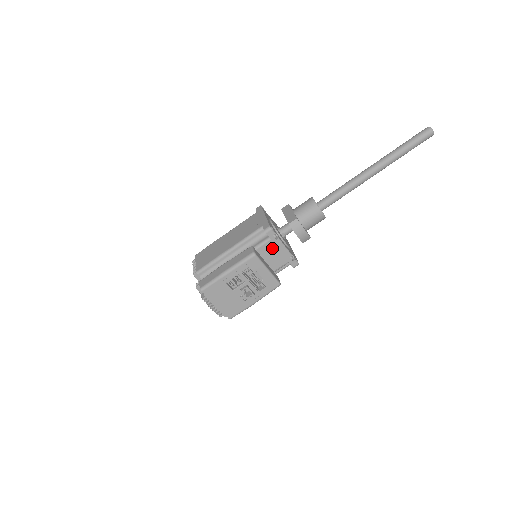
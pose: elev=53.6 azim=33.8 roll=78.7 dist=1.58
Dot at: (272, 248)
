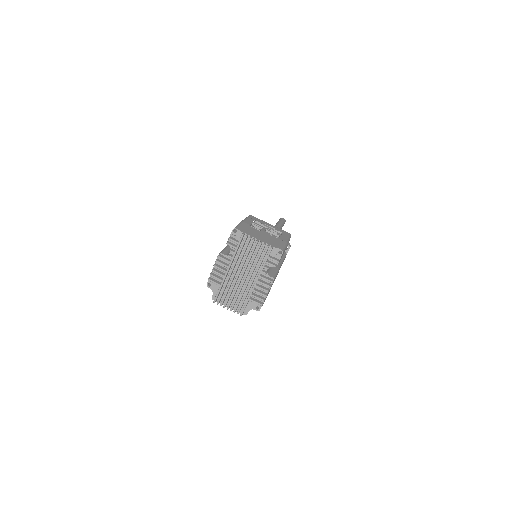
Dot at: occluded
